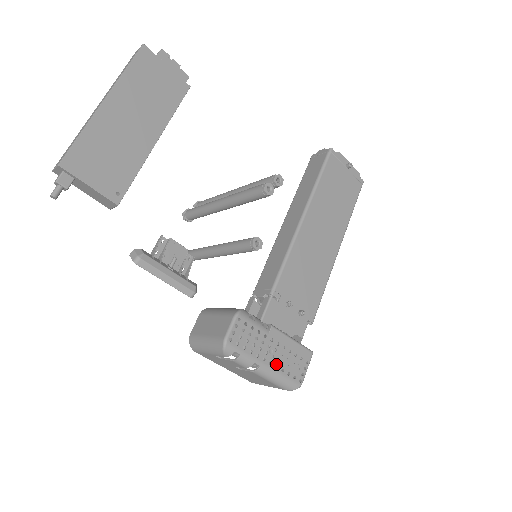
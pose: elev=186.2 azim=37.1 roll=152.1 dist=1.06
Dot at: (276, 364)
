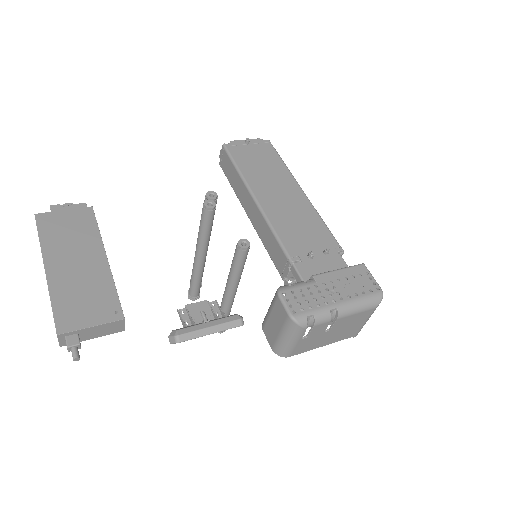
Dot at: (346, 296)
